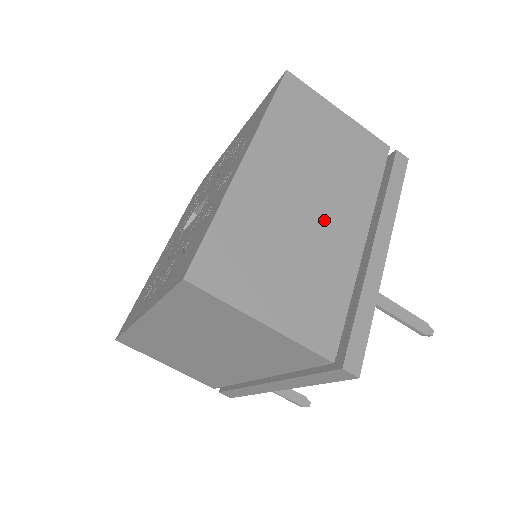
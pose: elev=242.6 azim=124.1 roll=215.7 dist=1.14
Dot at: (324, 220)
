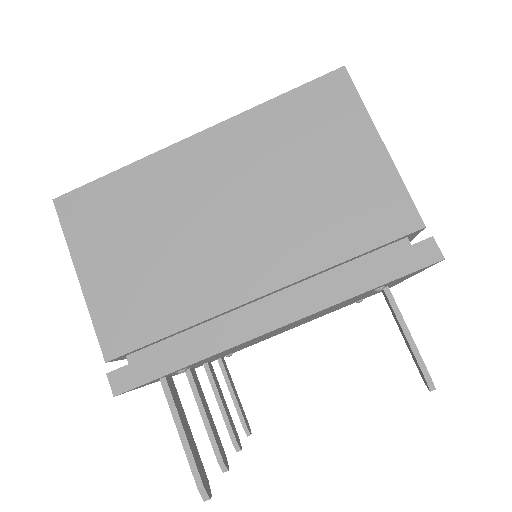
Dot at: occluded
